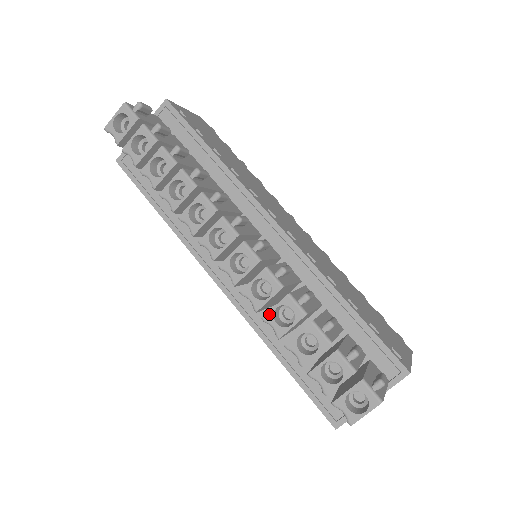
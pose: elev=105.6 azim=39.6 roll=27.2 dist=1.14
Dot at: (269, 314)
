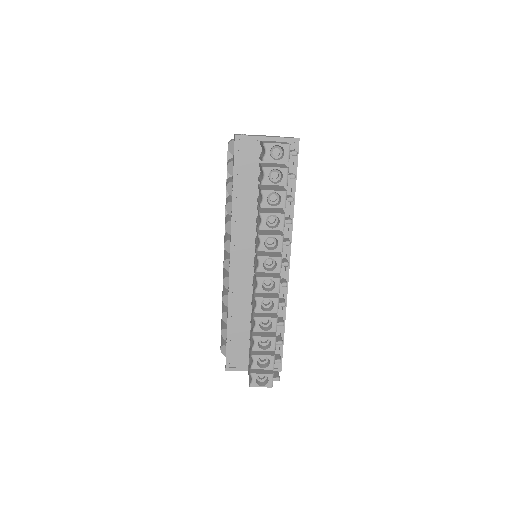
Dot at: (260, 318)
